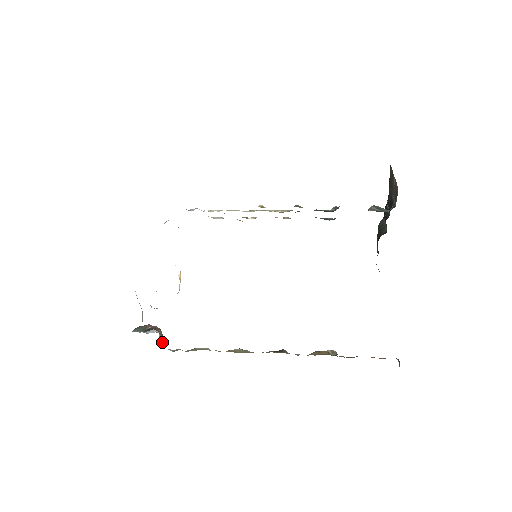
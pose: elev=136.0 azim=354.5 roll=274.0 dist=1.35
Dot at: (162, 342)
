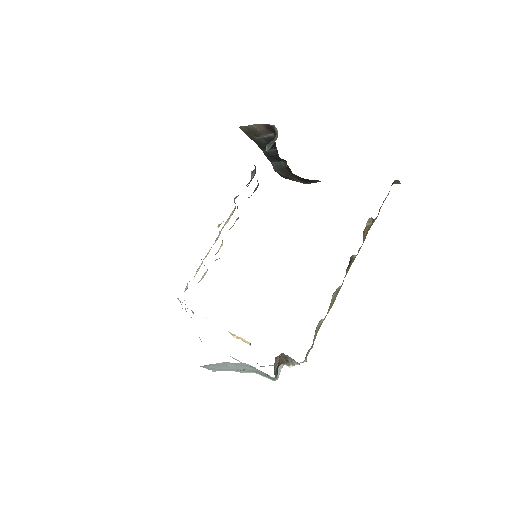
Dot at: (294, 365)
